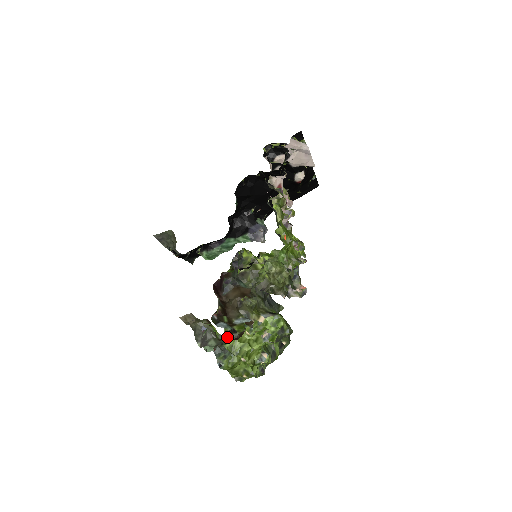
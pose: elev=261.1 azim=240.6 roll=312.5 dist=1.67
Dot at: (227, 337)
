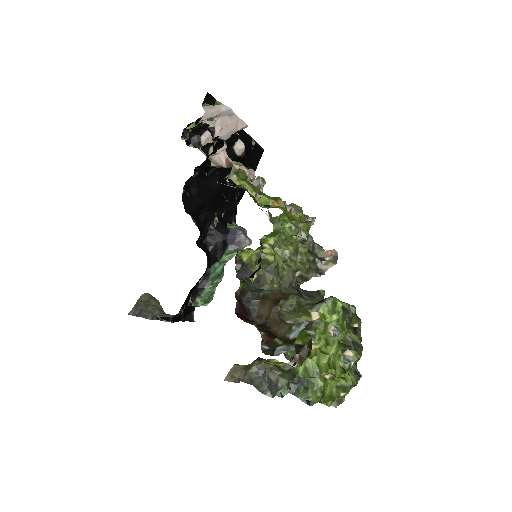
Dot at: (297, 360)
